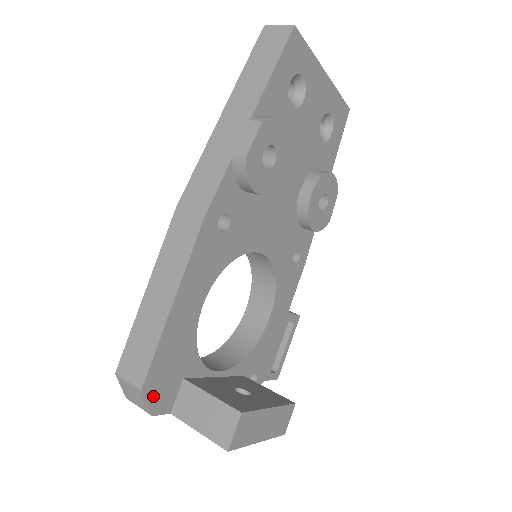
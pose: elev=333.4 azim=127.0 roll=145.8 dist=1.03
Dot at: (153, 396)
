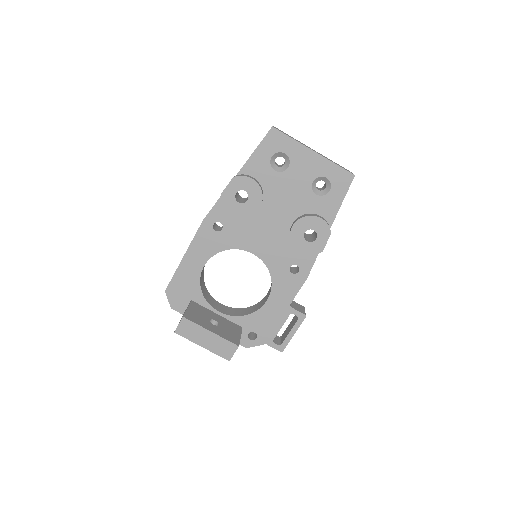
Dot at: (172, 298)
